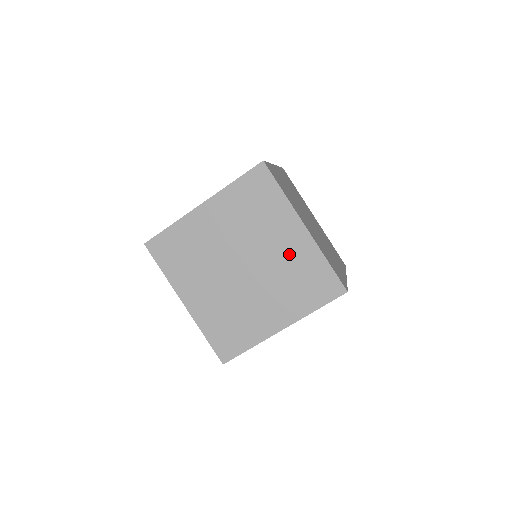
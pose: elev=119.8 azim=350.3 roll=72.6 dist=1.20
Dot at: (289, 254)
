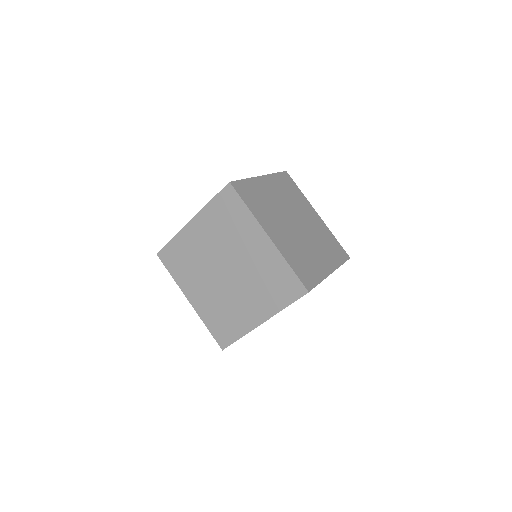
Dot at: (259, 260)
